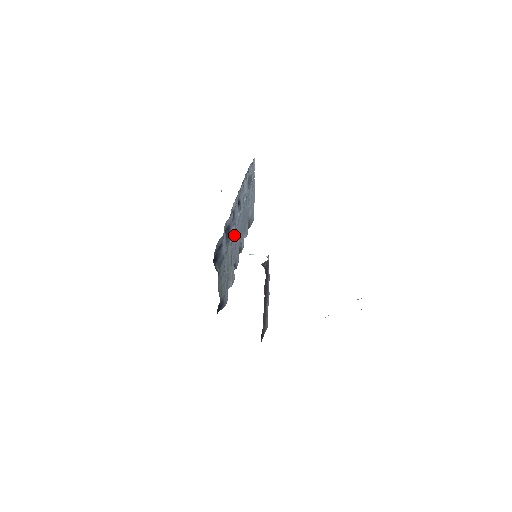
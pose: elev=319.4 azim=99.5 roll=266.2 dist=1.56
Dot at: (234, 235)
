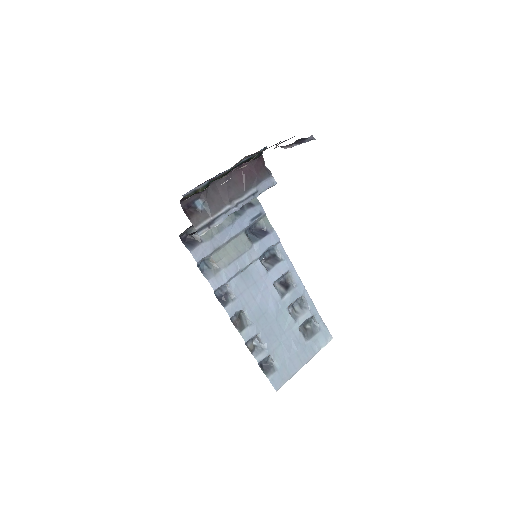
Dot at: (258, 274)
